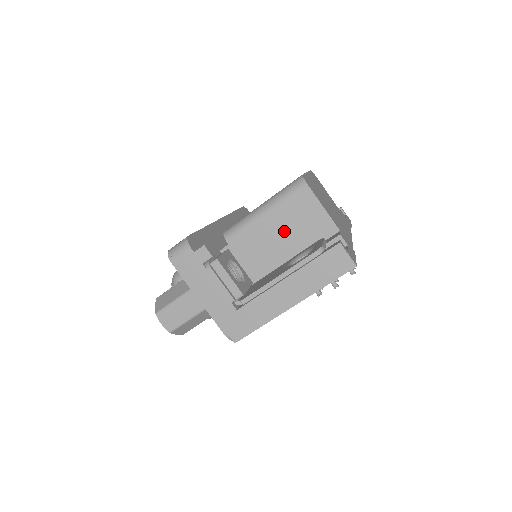
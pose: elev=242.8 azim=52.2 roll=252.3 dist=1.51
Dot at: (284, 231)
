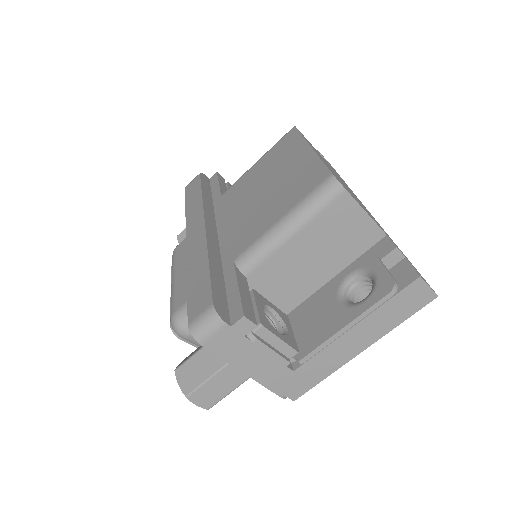
Dot at: (318, 249)
